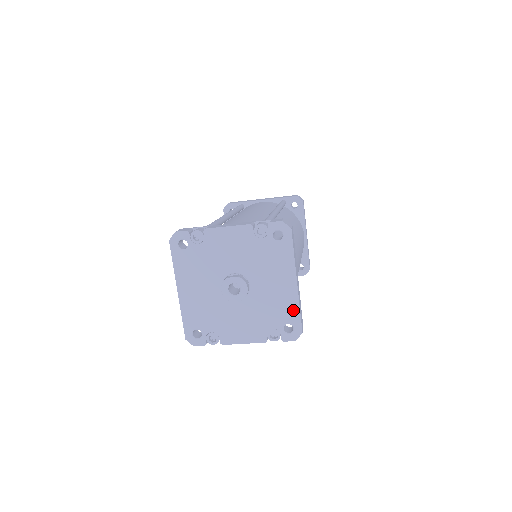
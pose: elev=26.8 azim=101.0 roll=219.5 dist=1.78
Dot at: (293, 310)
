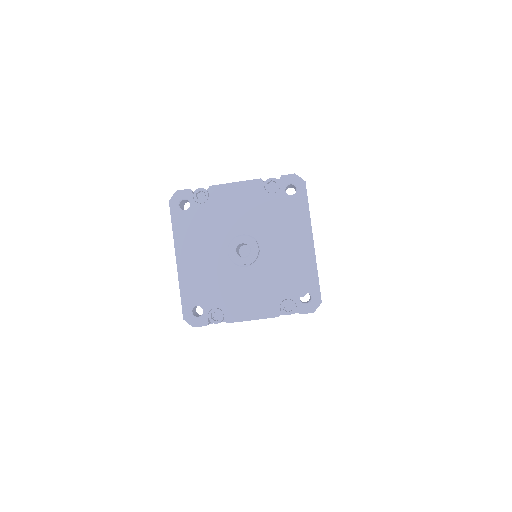
Dot at: (310, 275)
